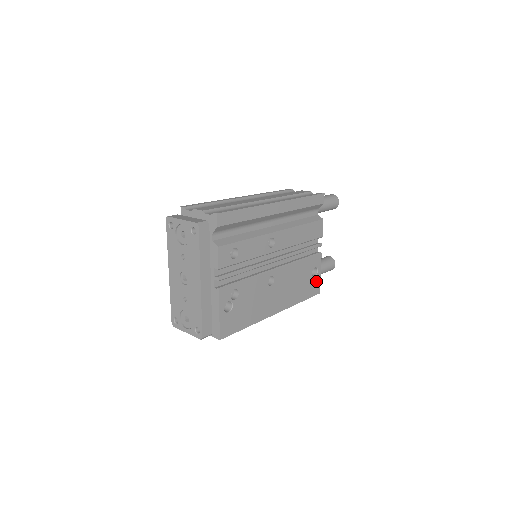
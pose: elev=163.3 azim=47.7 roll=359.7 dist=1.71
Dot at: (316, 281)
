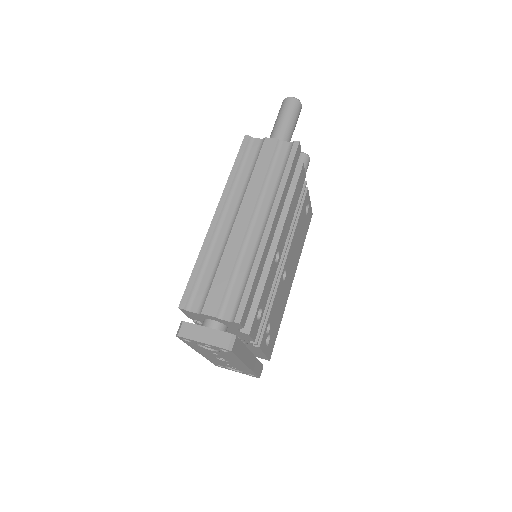
Dot at: (309, 212)
